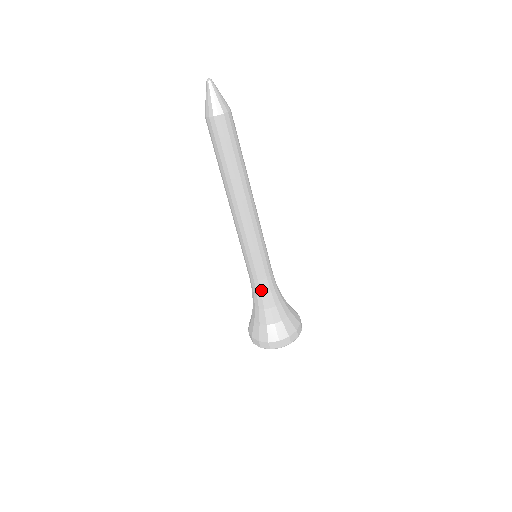
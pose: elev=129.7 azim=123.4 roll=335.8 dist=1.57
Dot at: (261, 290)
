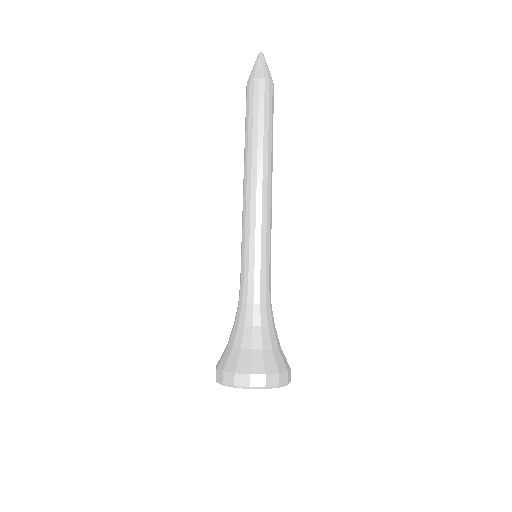
Dot at: (243, 297)
